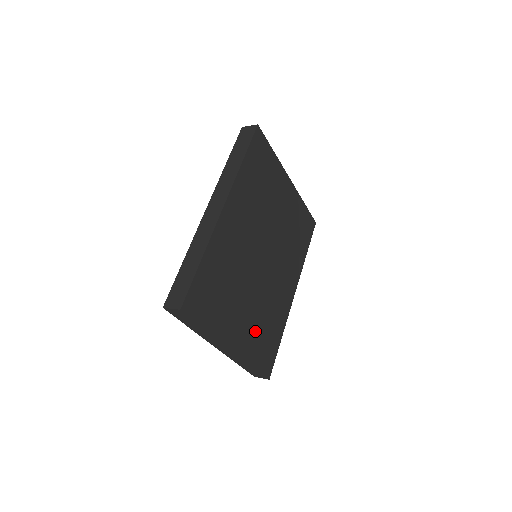
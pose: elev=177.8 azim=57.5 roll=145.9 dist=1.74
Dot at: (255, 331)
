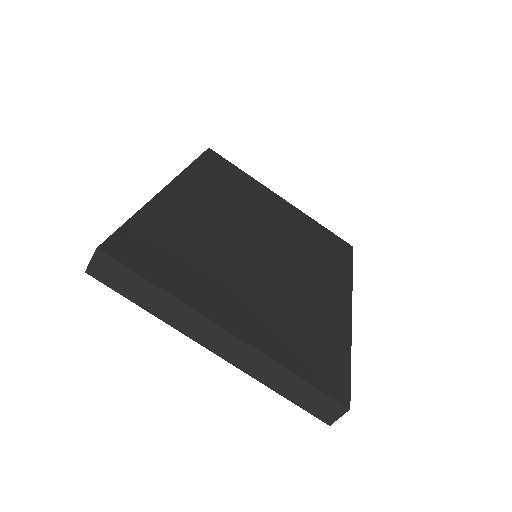
Dot at: (279, 325)
